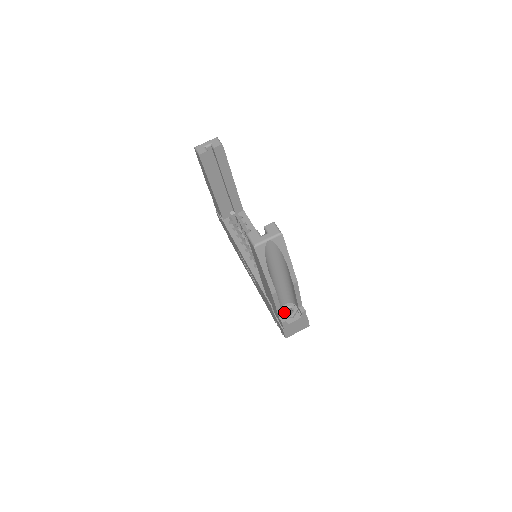
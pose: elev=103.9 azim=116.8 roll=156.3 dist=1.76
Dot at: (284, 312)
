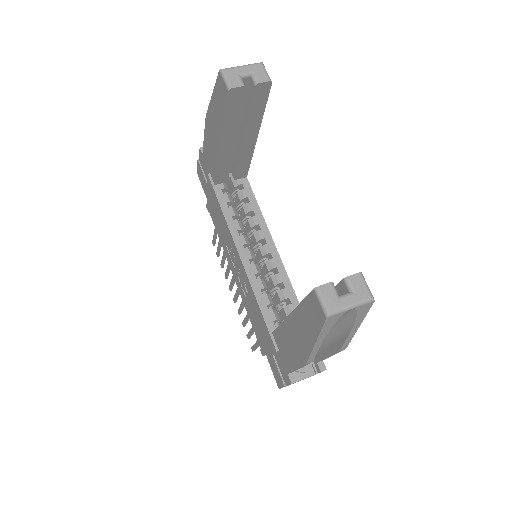
Dot at: occluded
